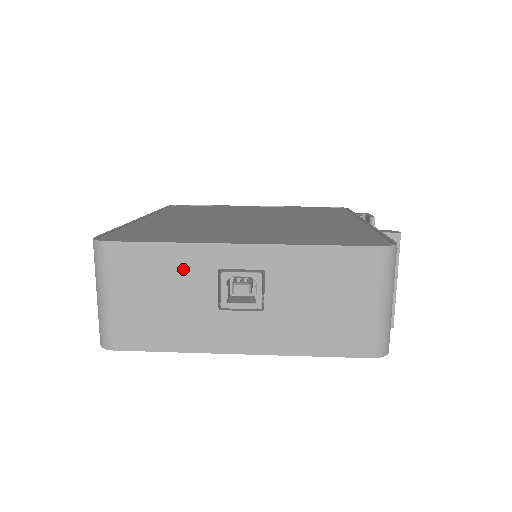
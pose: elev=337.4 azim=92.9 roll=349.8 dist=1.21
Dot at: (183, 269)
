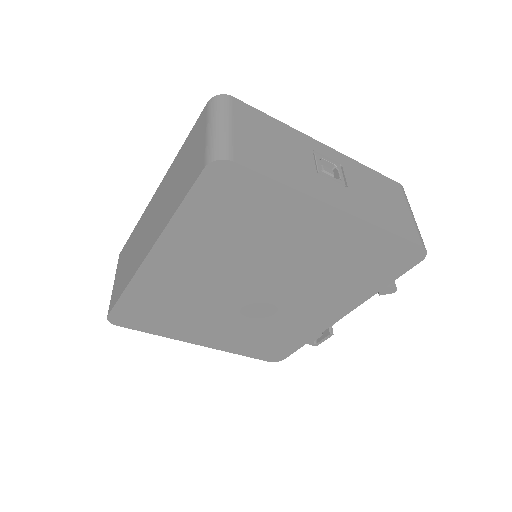
Dot at: (289, 138)
